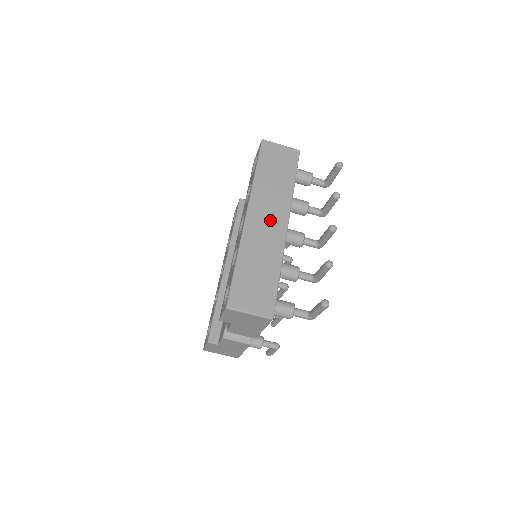
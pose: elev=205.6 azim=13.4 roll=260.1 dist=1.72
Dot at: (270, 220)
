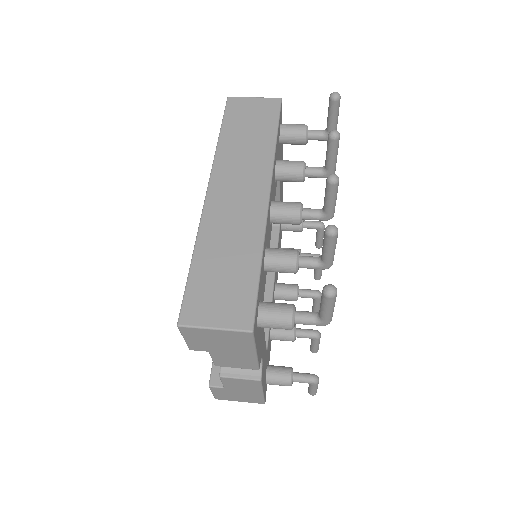
Dot at: (242, 192)
